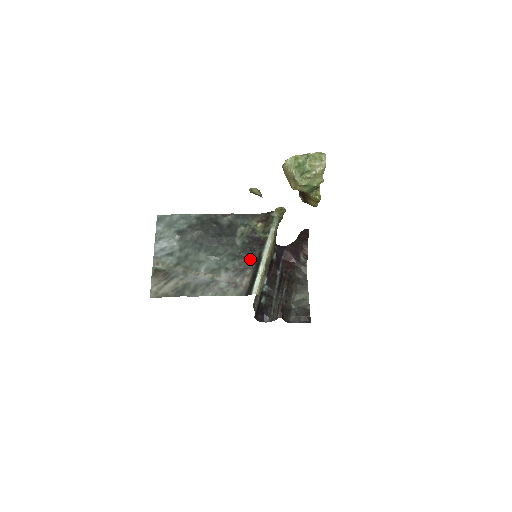
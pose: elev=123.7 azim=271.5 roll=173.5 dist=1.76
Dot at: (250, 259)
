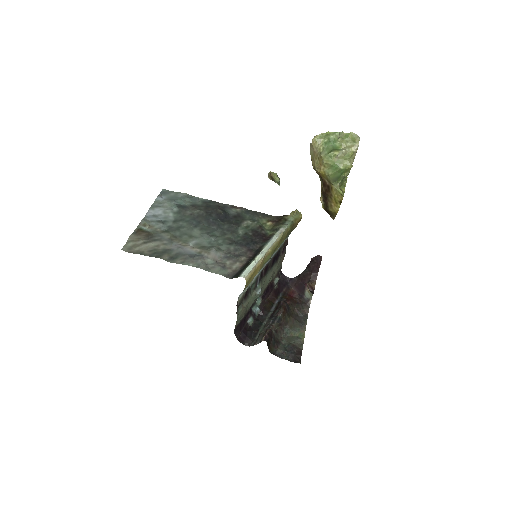
Dot at: (249, 249)
